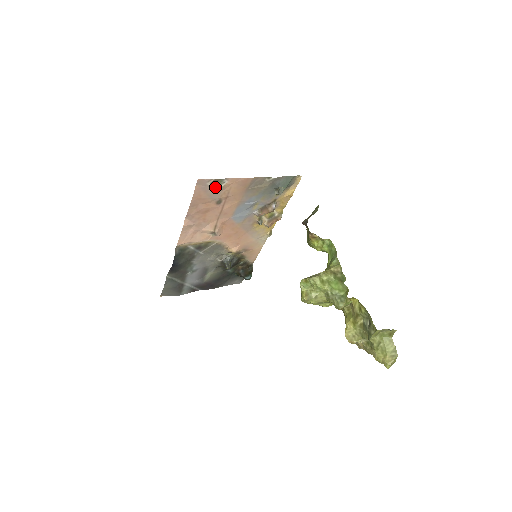
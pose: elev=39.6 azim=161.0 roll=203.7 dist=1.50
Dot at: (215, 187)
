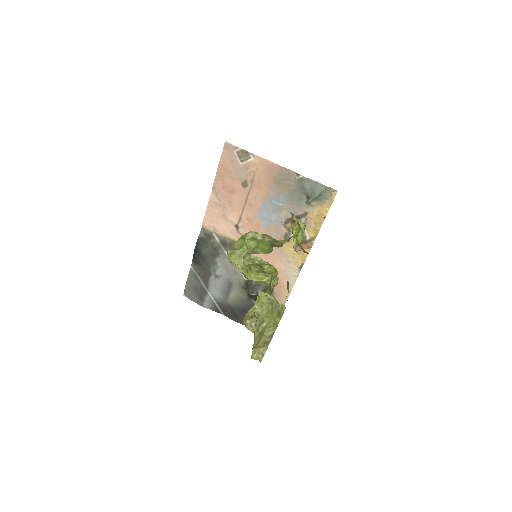
Dot at: (241, 160)
